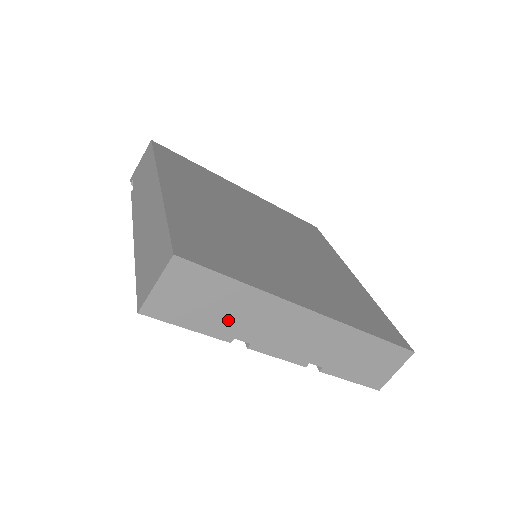
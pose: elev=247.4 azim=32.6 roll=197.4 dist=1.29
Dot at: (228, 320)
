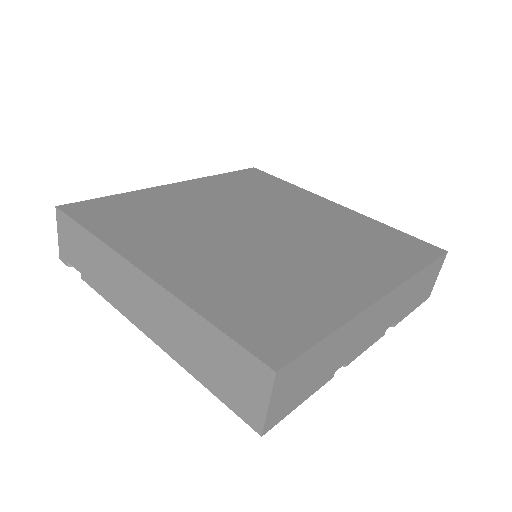
Dot at: (328, 366)
